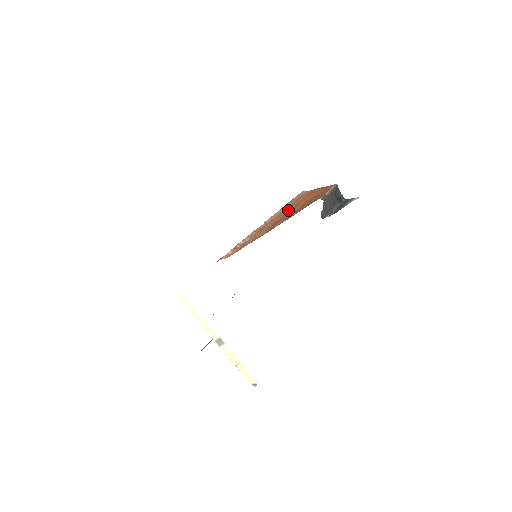
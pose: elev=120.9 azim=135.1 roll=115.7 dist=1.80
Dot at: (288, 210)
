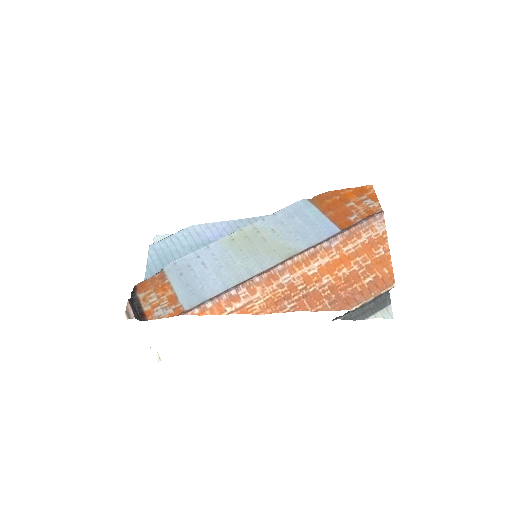
Dot at: (324, 263)
